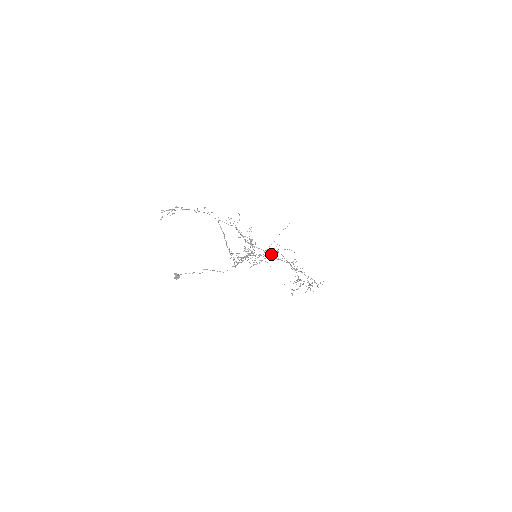
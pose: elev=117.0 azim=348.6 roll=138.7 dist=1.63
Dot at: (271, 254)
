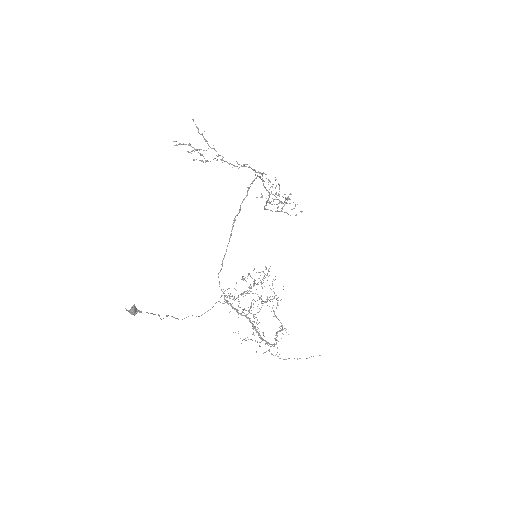
Dot at: (269, 343)
